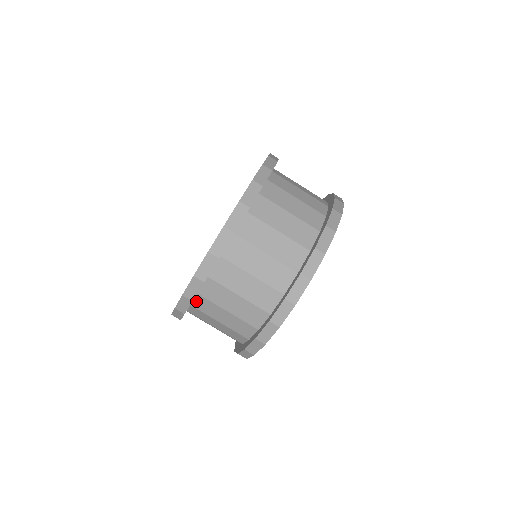
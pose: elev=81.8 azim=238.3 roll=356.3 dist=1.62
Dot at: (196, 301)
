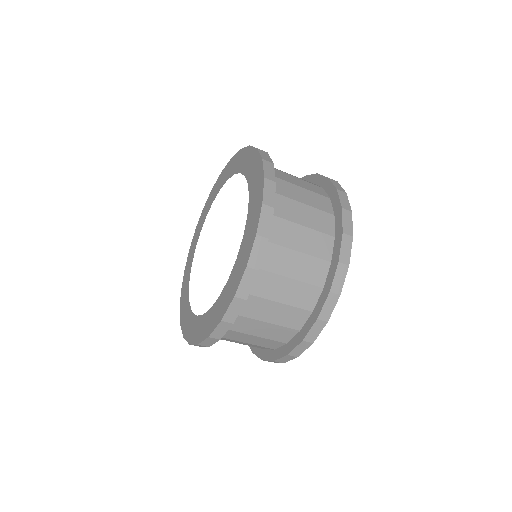
Dot at: occluded
